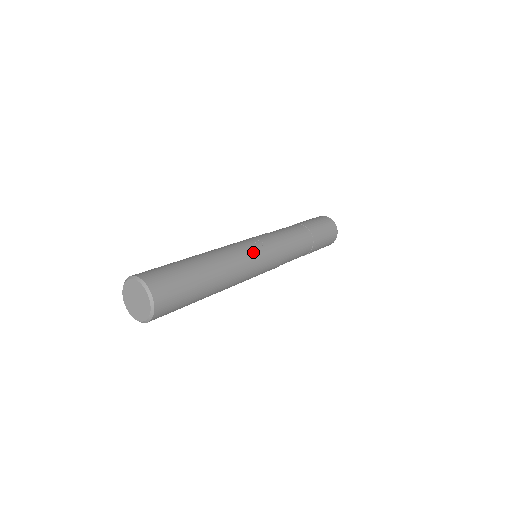
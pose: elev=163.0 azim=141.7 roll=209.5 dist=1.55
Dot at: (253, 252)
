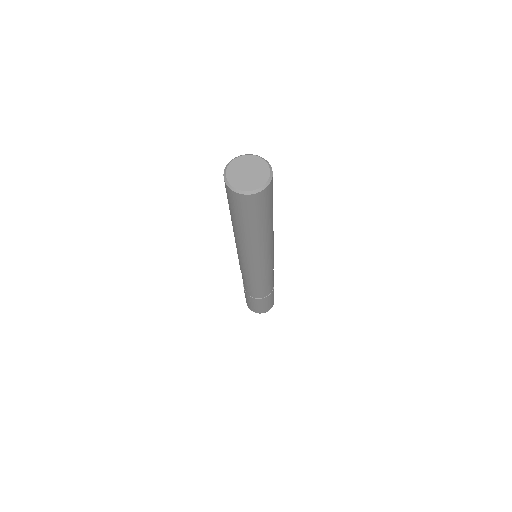
Dot at: occluded
